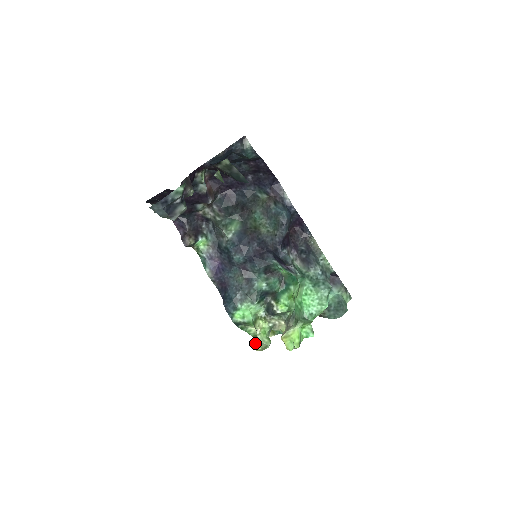
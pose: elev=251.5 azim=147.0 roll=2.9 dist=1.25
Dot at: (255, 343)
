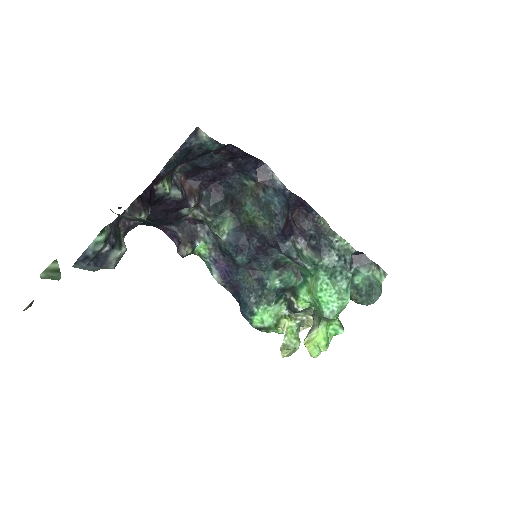
Dot at: (281, 348)
